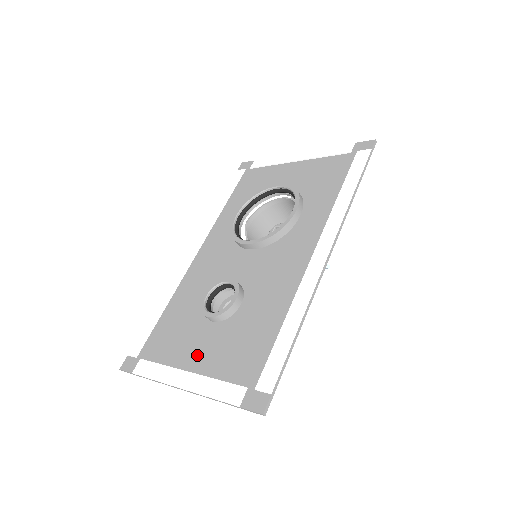
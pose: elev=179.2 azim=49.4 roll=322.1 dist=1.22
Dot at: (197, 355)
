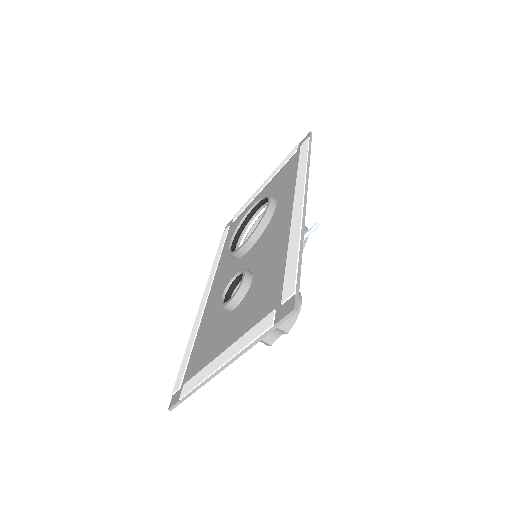
Dot at: (229, 336)
